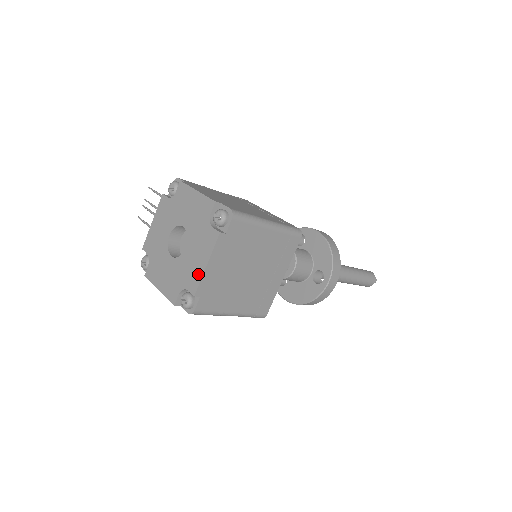
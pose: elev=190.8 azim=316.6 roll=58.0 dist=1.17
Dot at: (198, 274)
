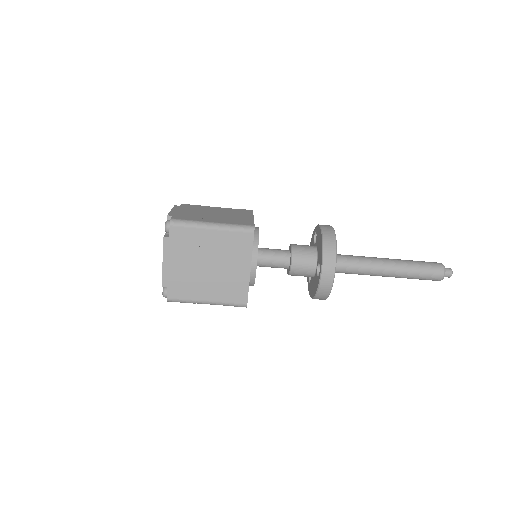
Dot at: (163, 270)
